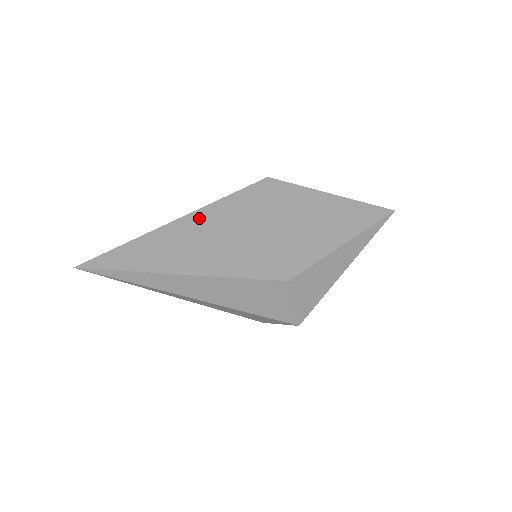
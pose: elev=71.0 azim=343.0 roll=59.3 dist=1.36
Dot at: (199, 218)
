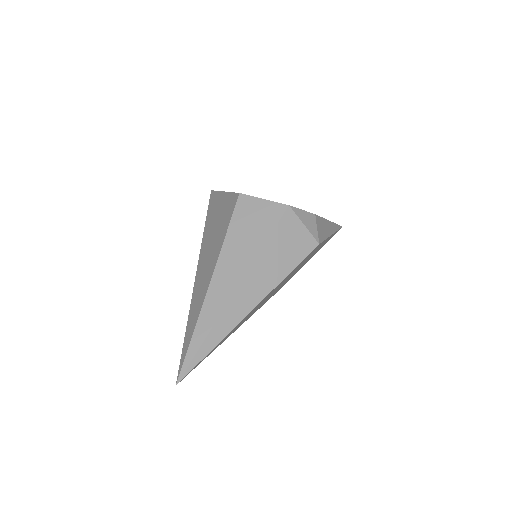
Dot at: occluded
